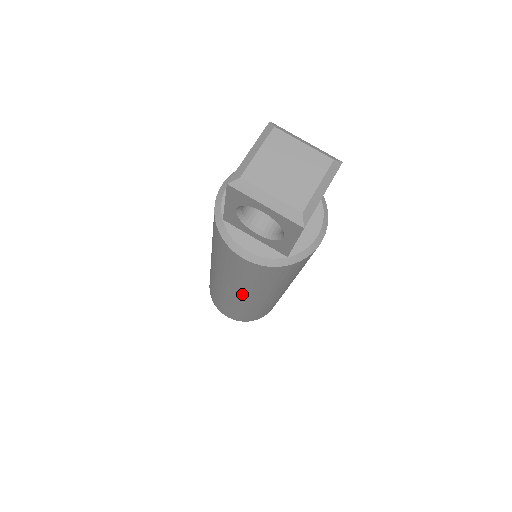
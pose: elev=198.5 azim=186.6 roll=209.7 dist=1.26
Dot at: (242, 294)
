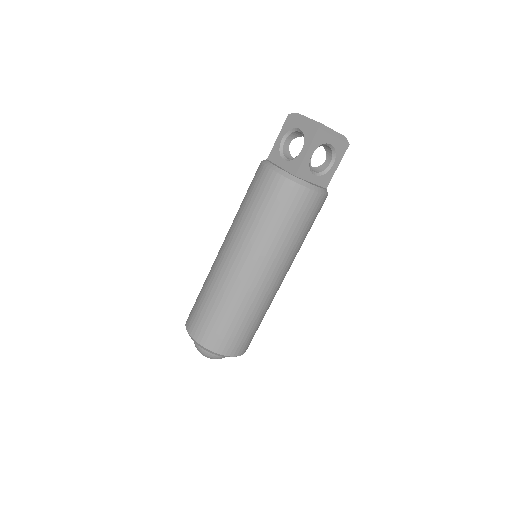
Dot at: (236, 247)
